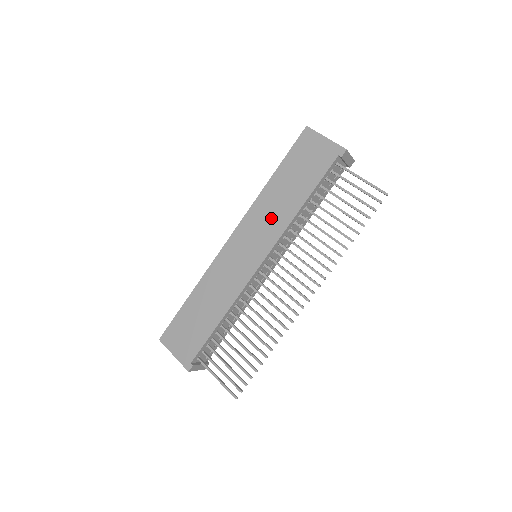
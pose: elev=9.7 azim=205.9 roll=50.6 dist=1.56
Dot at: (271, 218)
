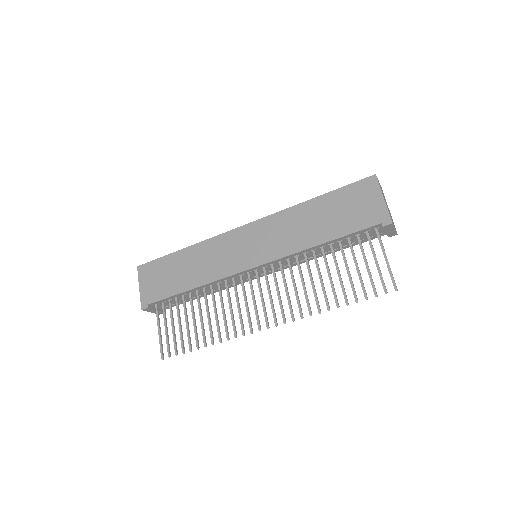
Dot at: (288, 235)
